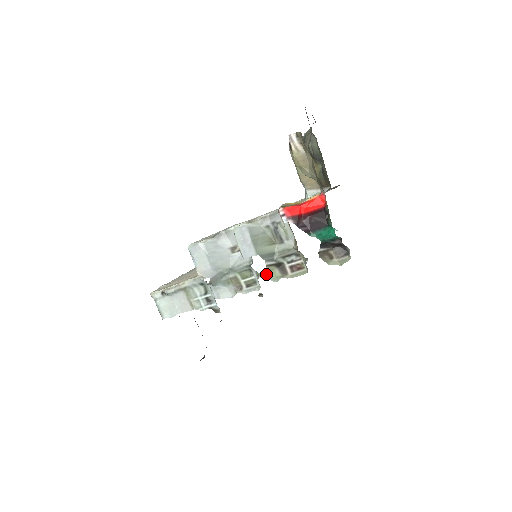
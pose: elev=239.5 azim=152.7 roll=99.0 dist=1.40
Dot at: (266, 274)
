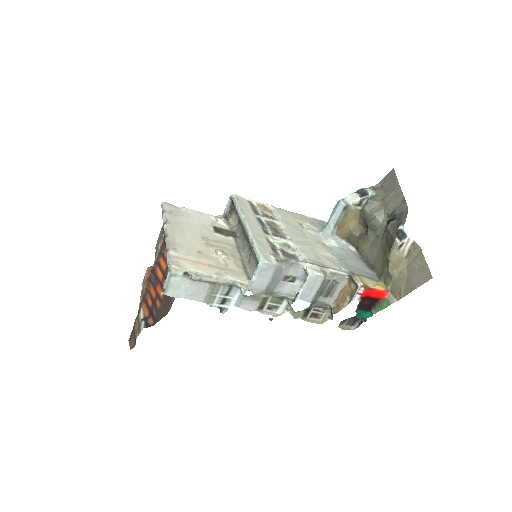
Dot at: (296, 312)
